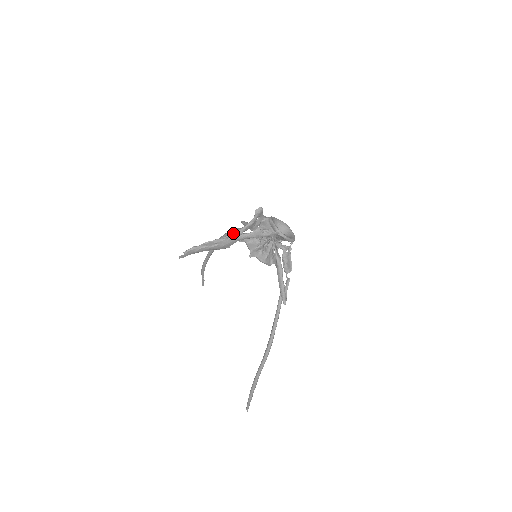
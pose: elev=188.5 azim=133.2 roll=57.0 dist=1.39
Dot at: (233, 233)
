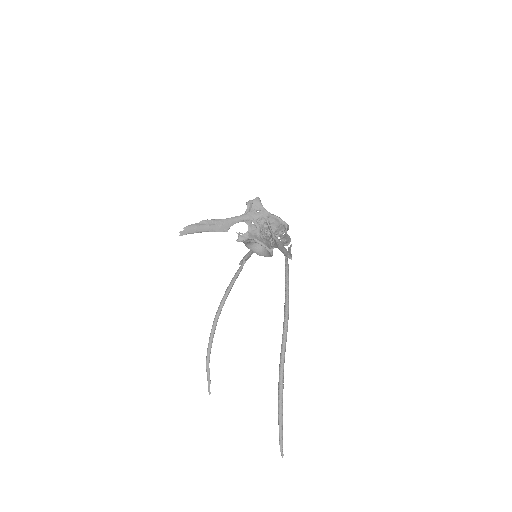
Dot at: (229, 218)
